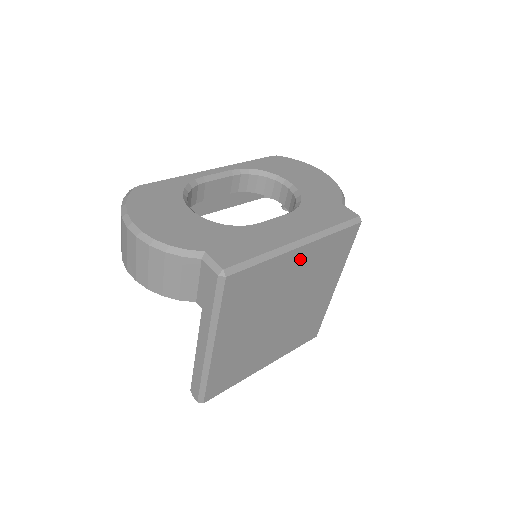
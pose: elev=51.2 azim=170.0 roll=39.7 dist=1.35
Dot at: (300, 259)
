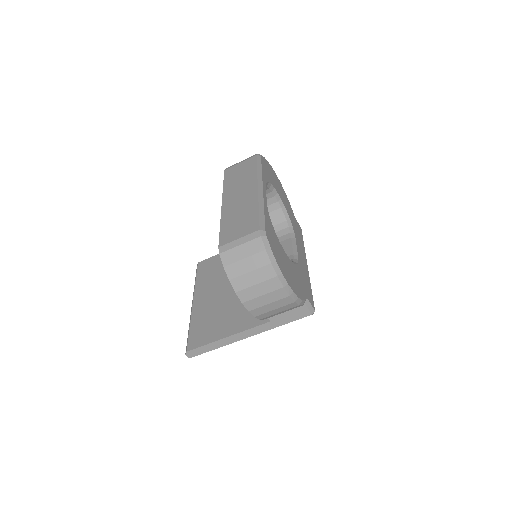
Dot at: occluded
